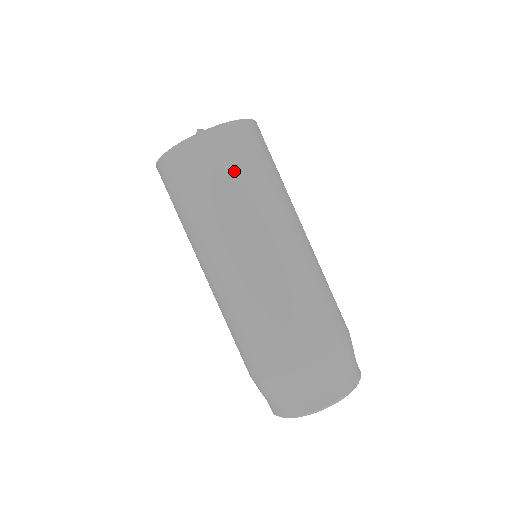
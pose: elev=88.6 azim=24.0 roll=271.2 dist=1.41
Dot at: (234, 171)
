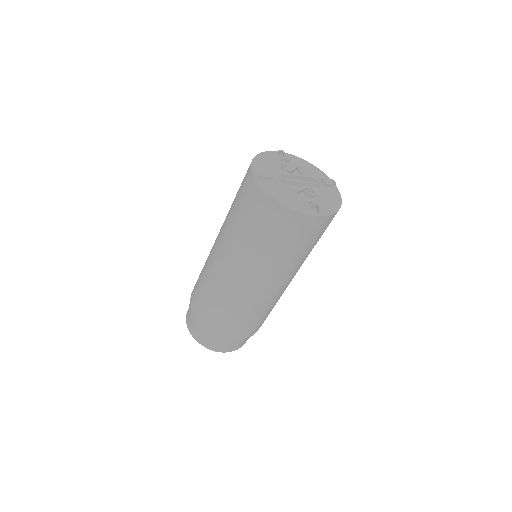
Dot at: (311, 244)
